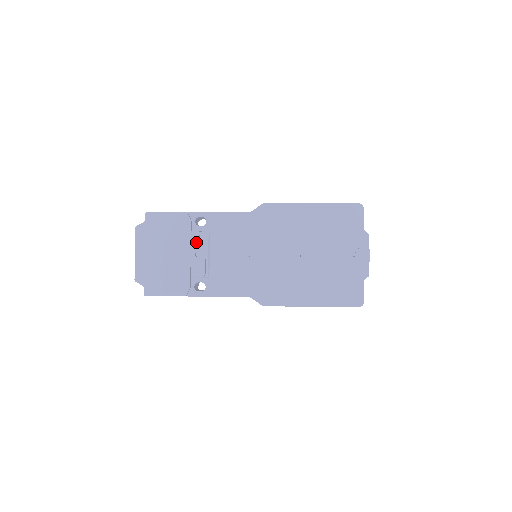
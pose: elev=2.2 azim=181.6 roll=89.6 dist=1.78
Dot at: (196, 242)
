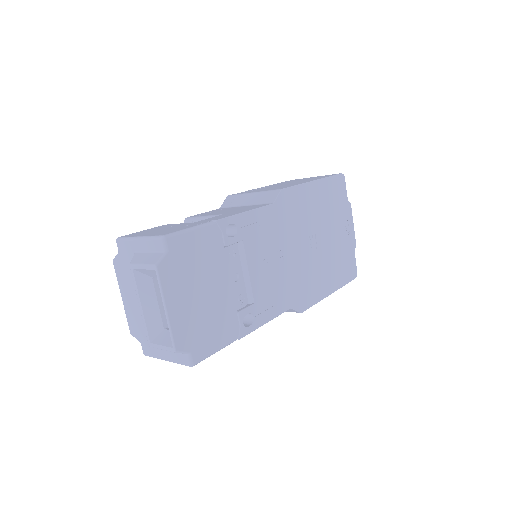
Dot at: (231, 261)
